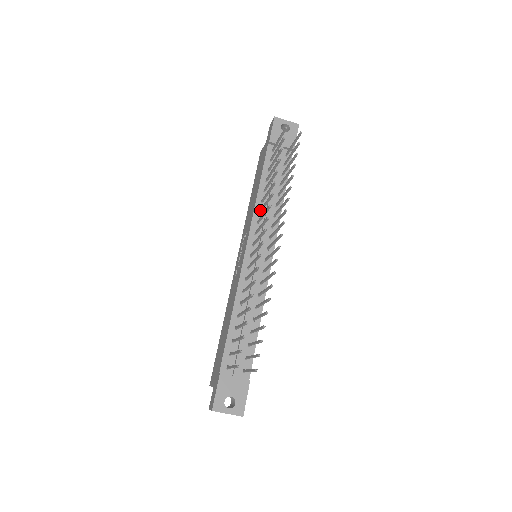
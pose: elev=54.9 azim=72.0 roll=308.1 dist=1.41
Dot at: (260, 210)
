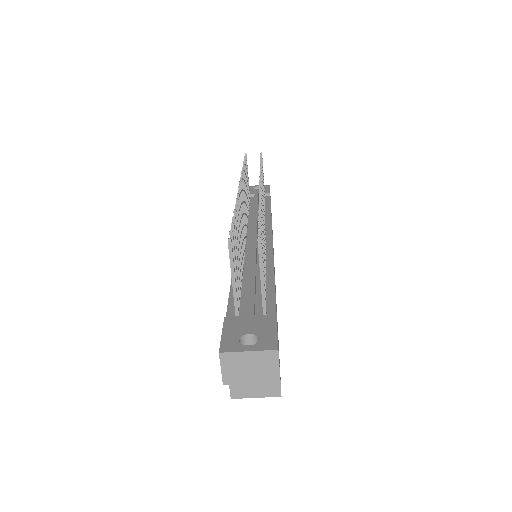
Dot at: occluded
